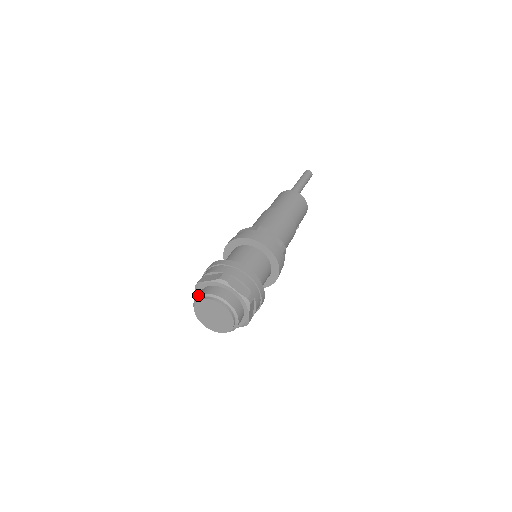
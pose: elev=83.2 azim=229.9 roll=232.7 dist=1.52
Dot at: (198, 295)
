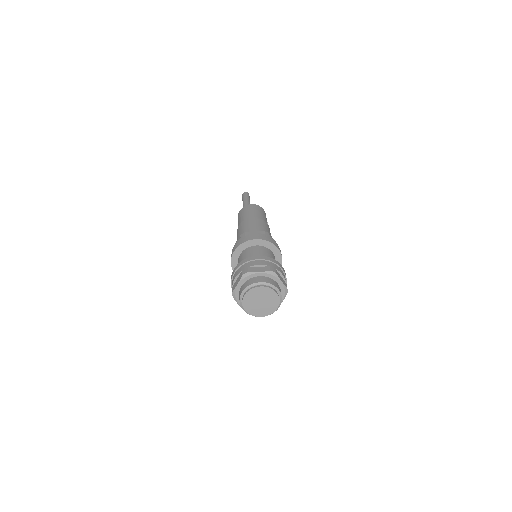
Dot at: (239, 298)
